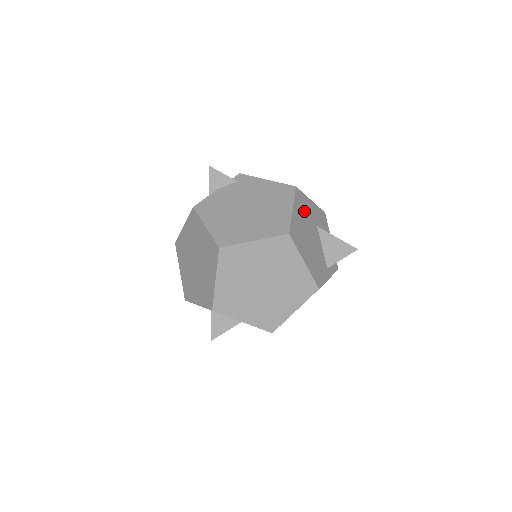
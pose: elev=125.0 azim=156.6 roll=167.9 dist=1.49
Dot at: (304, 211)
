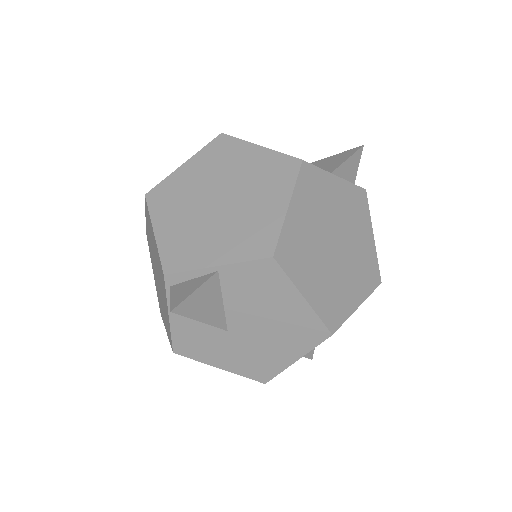
Dot at: occluded
